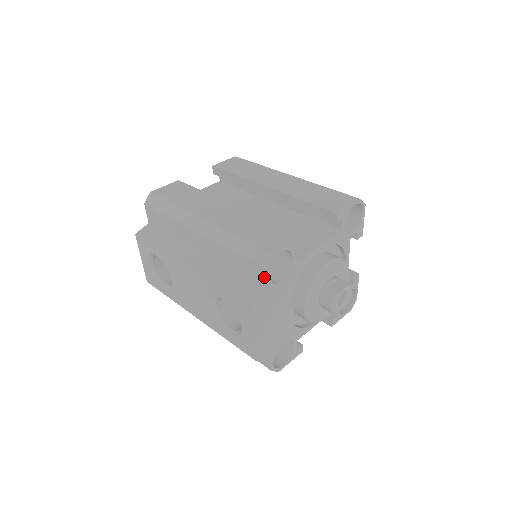
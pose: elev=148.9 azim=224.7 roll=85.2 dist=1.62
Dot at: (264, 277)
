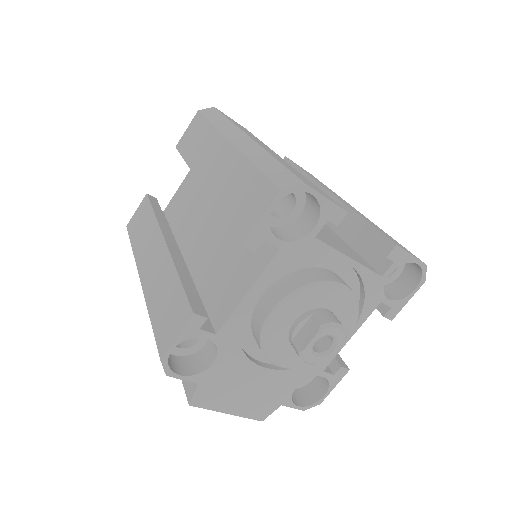
Dot at: (178, 377)
